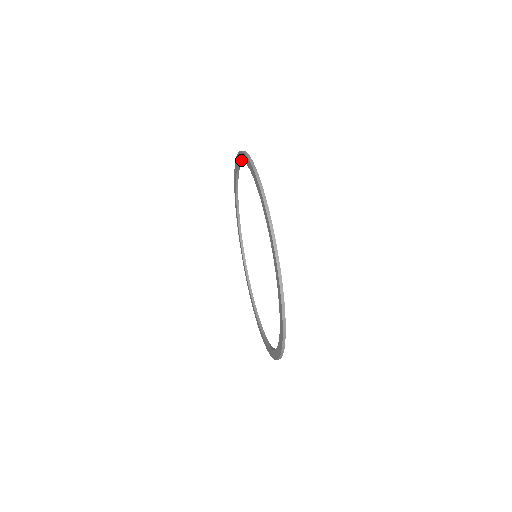
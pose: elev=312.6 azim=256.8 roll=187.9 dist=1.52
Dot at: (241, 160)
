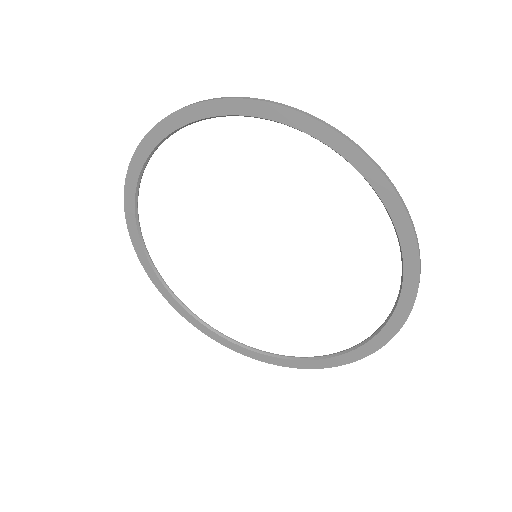
Dot at: (134, 192)
